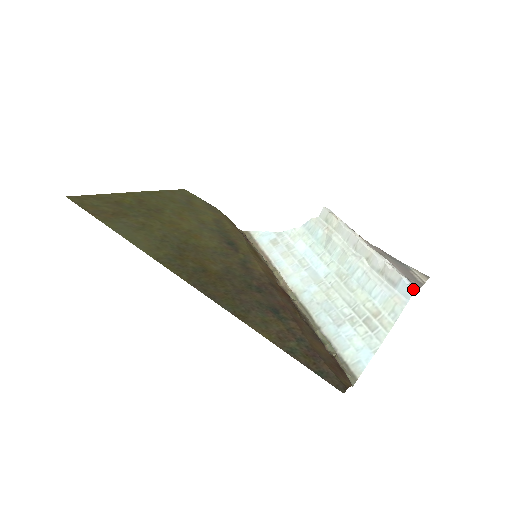
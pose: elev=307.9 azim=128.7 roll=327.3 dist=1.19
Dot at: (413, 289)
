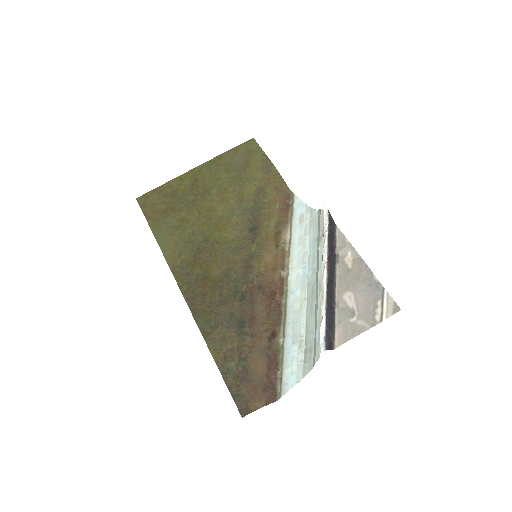
Dot at: (319, 352)
